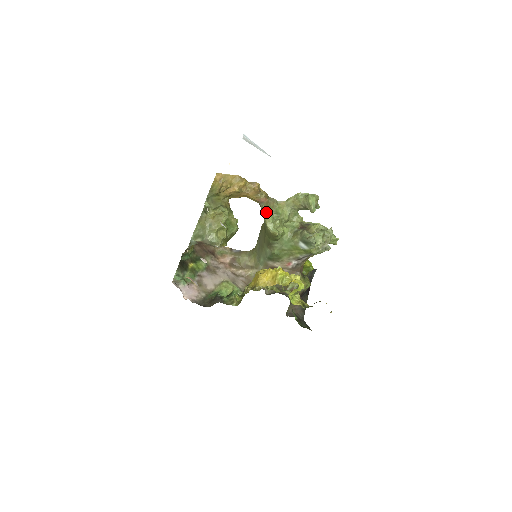
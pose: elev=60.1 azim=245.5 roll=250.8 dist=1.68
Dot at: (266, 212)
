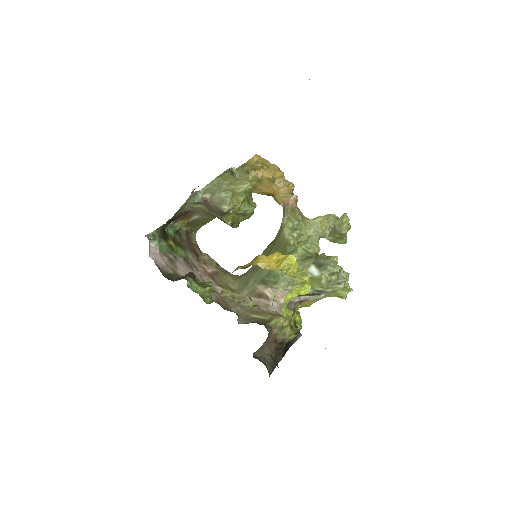
Dot at: (288, 217)
